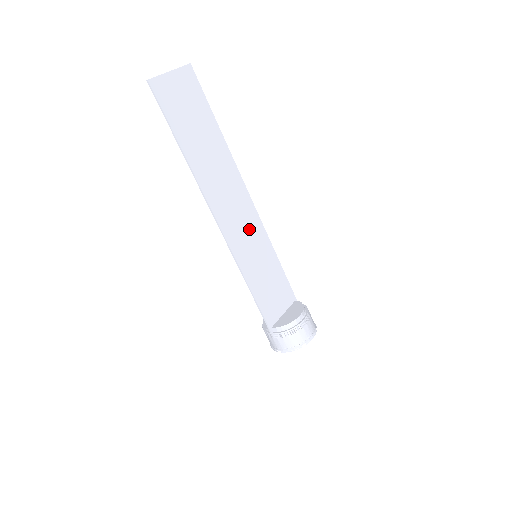
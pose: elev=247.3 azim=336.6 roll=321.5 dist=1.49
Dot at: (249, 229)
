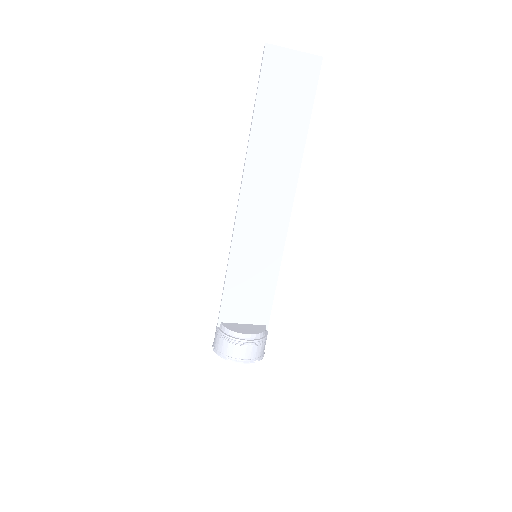
Dot at: (268, 230)
